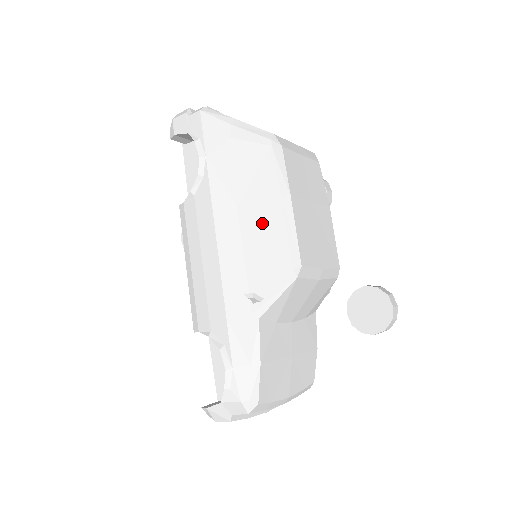
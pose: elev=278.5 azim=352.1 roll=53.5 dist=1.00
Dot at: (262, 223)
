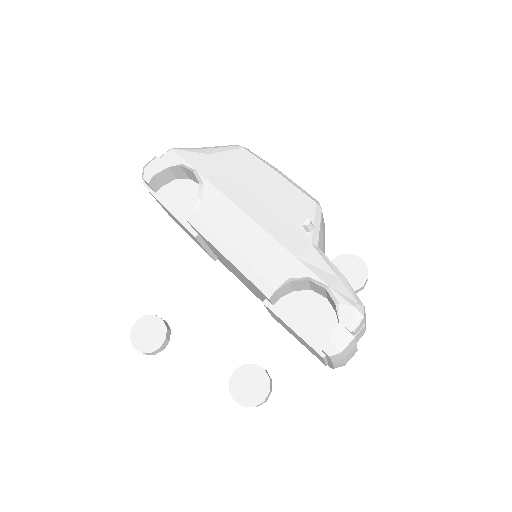
Dot at: (273, 189)
